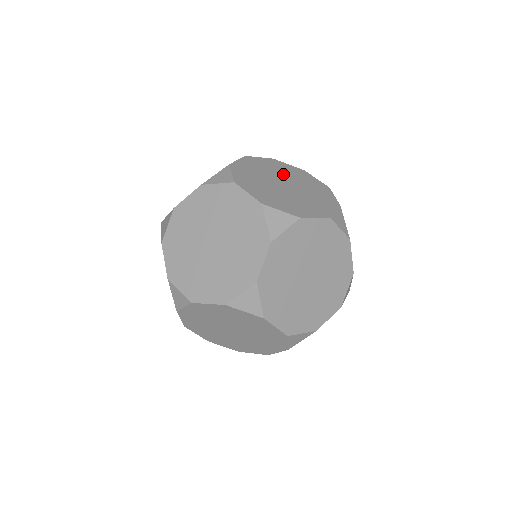
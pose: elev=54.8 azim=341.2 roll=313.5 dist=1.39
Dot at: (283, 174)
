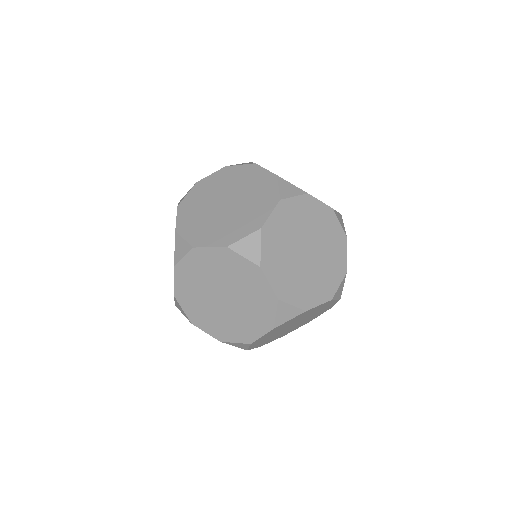
Dot at: (215, 192)
